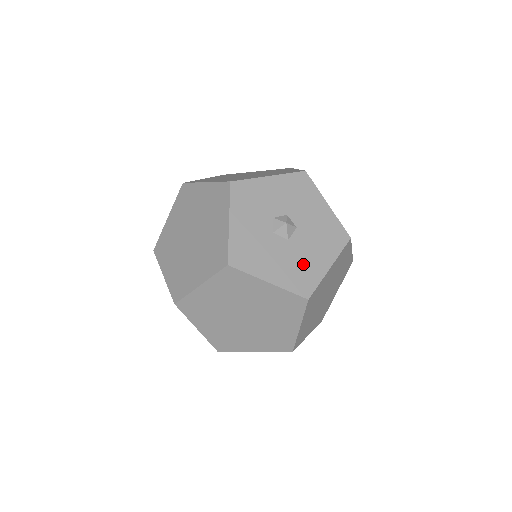
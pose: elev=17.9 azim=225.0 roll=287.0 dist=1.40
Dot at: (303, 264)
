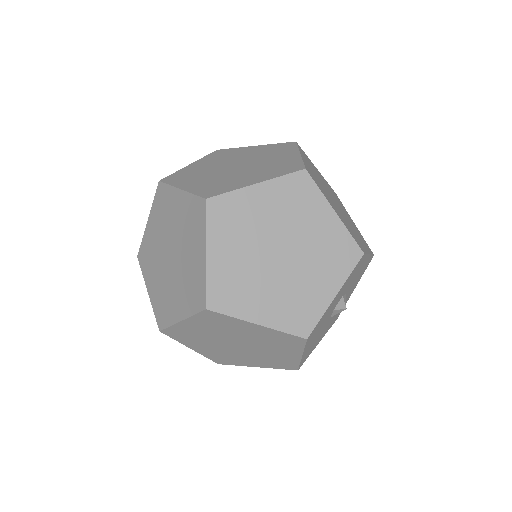
Dot at: occluded
